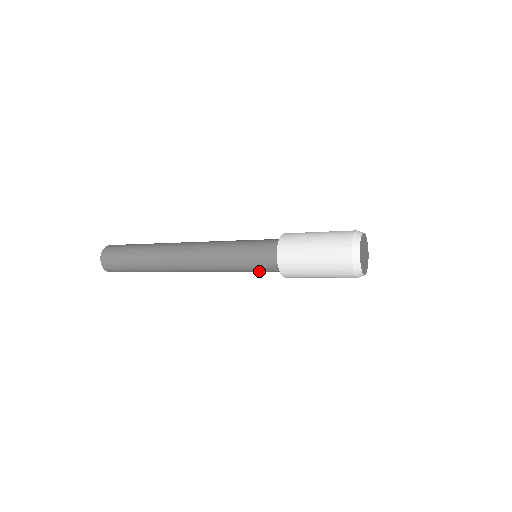
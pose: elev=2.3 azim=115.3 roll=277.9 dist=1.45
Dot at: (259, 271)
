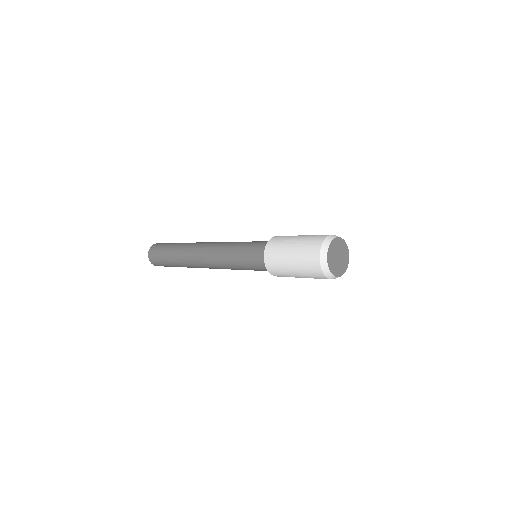
Dot at: occluded
